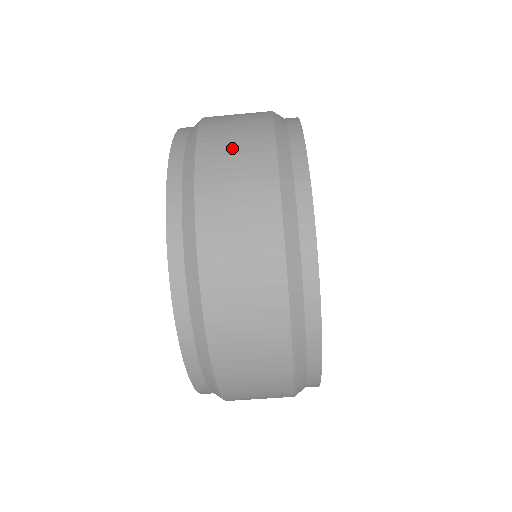
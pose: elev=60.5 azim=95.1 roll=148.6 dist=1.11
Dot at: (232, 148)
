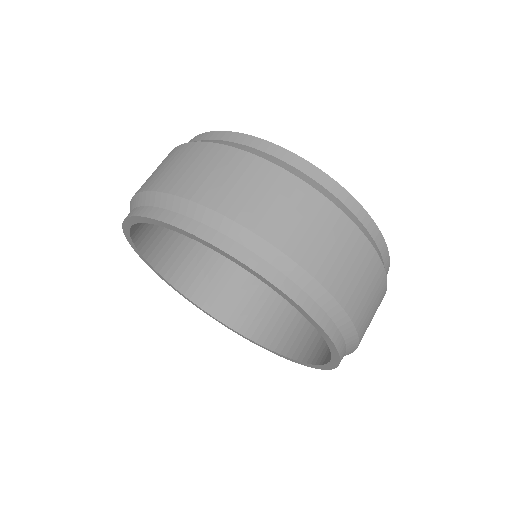
Dot at: occluded
